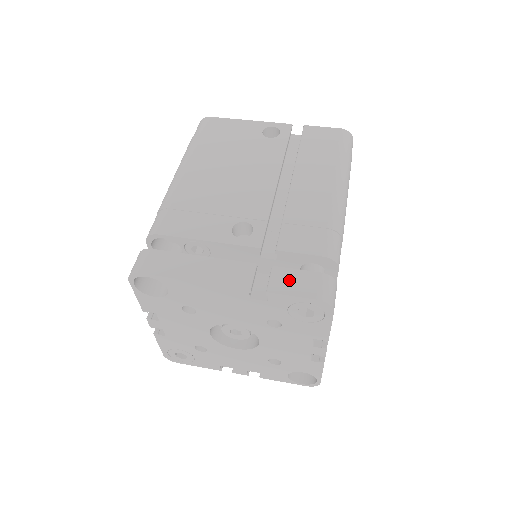
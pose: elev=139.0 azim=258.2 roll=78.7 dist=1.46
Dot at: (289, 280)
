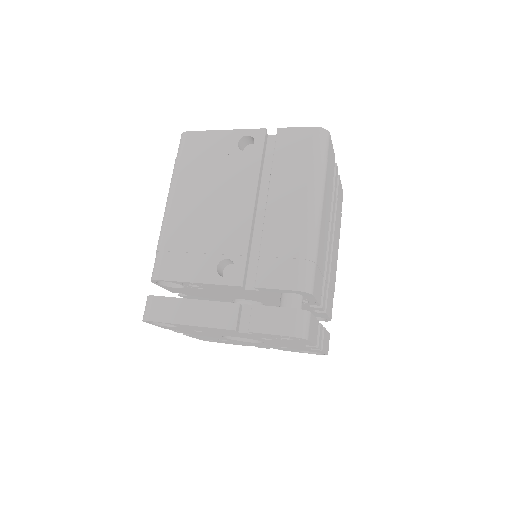
Dot at: (266, 318)
